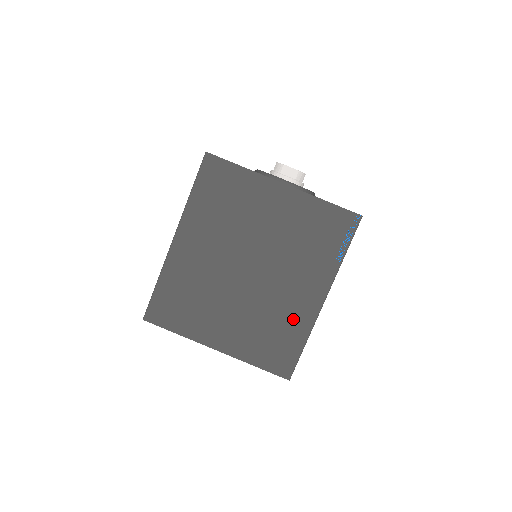
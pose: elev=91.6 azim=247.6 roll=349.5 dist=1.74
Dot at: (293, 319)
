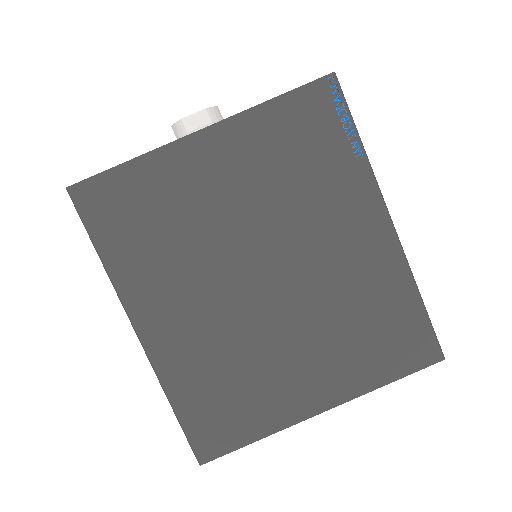
Dot at: (376, 282)
